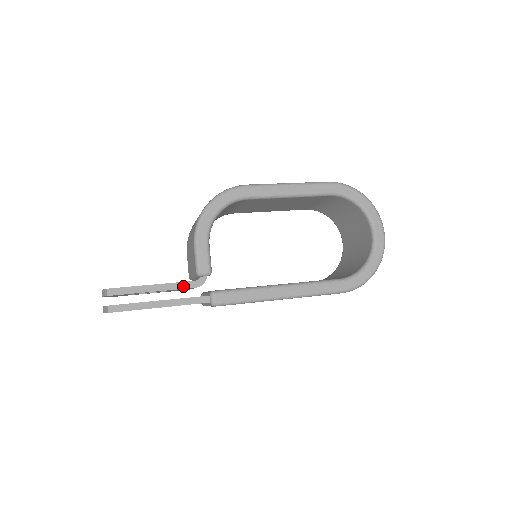
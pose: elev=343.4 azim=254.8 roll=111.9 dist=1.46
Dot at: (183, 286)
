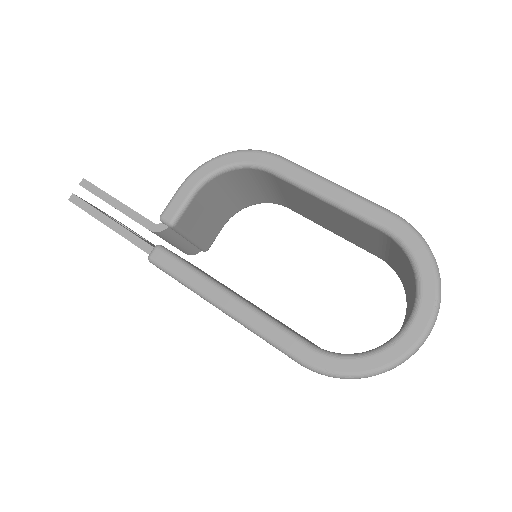
Dot at: (140, 220)
